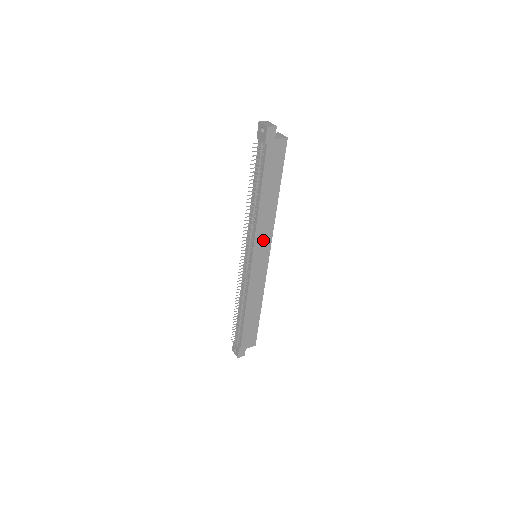
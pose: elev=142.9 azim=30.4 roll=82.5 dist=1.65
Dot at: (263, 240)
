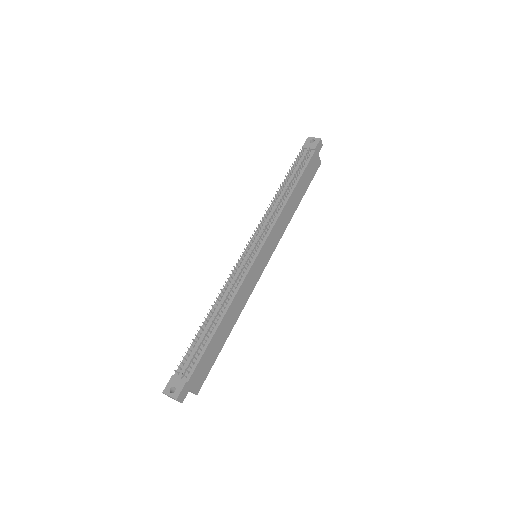
Dot at: (274, 238)
